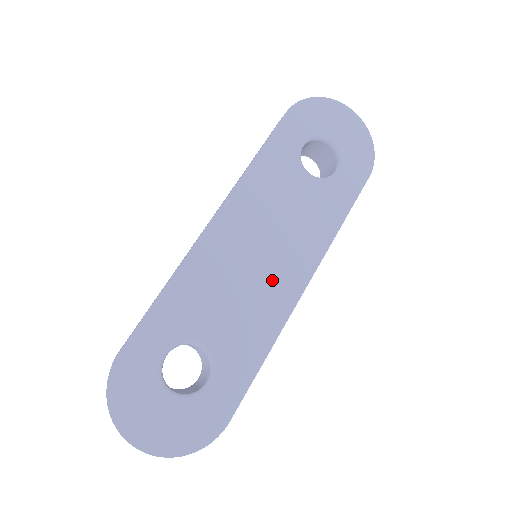
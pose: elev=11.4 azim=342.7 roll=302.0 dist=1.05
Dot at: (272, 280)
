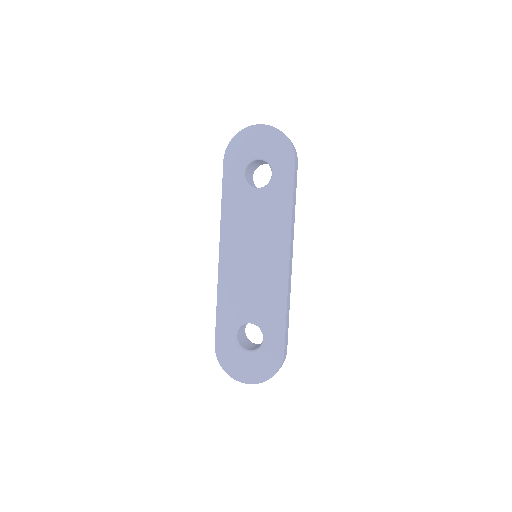
Dot at: (268, 267)
